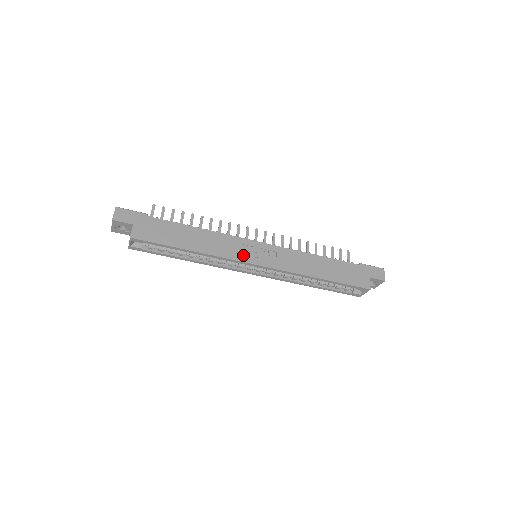
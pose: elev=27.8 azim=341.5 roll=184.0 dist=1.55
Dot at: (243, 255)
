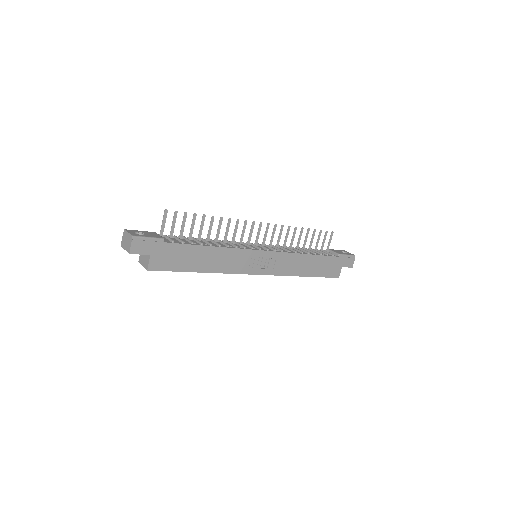
Dot at: (247, 267)
